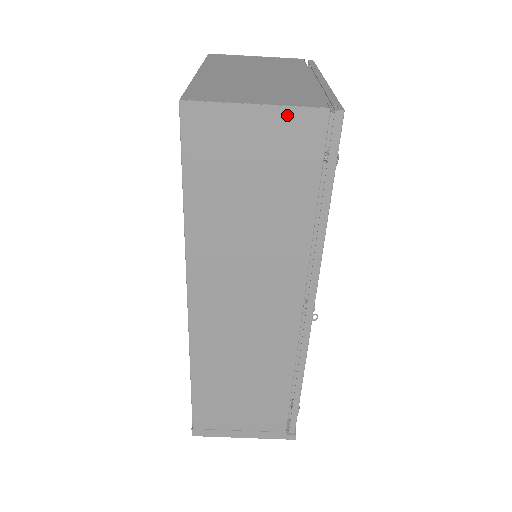
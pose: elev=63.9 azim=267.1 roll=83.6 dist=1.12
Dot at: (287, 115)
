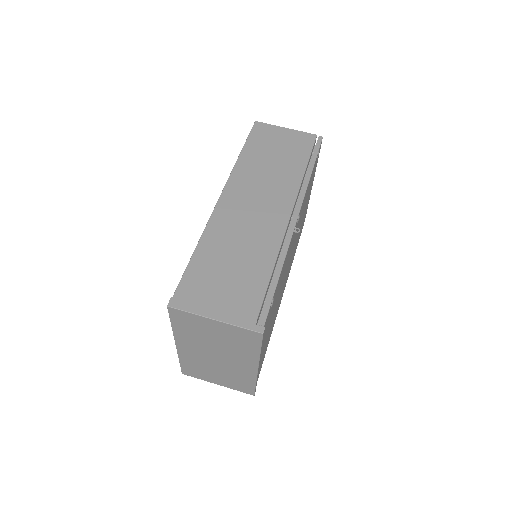
Dot at: (298, 133)
